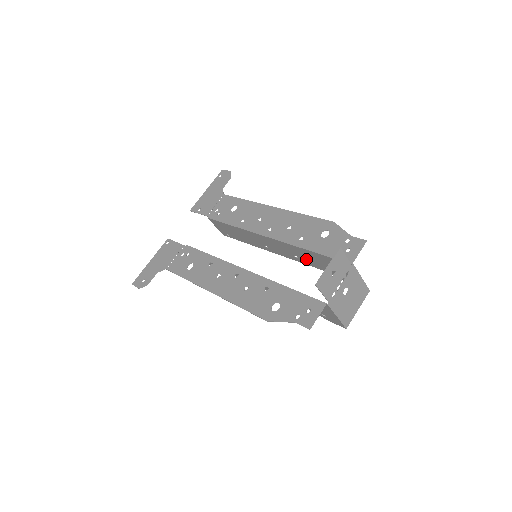
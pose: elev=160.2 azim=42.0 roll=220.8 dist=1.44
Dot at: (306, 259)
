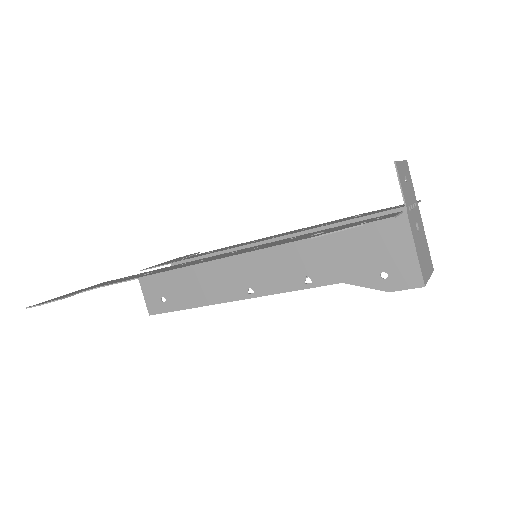
Dot at: occluded
